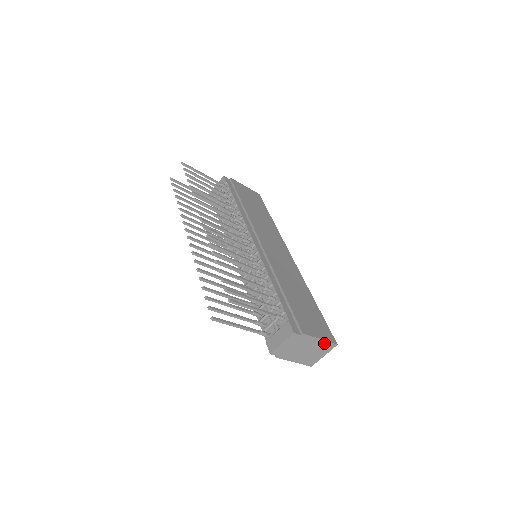
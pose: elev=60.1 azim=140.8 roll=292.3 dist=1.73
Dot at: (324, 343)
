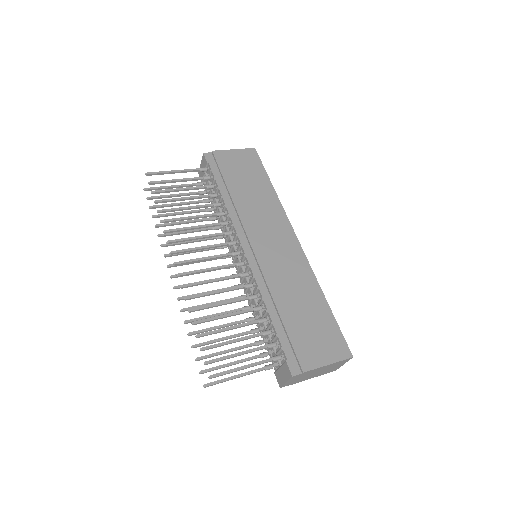
Dot at: (336, 363)
